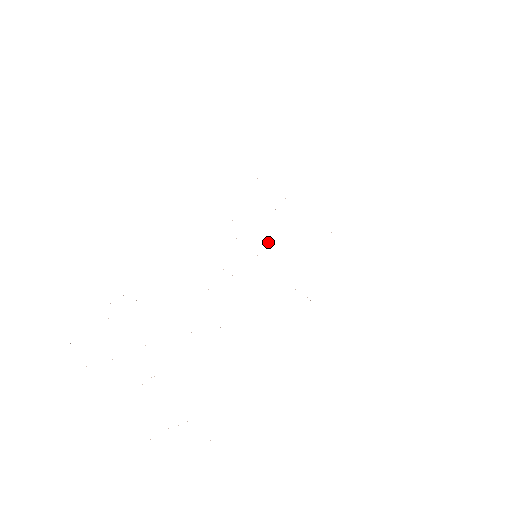
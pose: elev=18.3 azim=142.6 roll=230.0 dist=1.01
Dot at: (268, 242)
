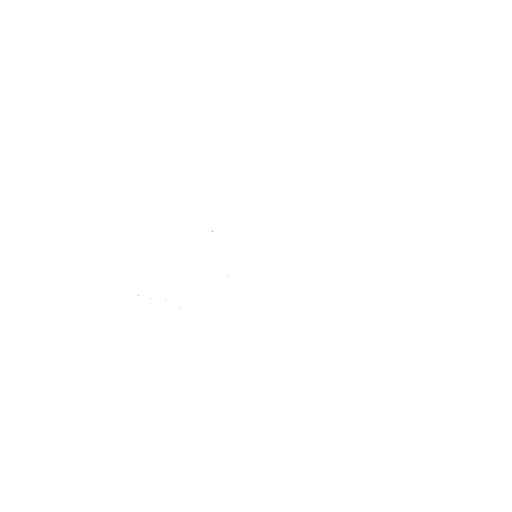
Dot at: occluded
